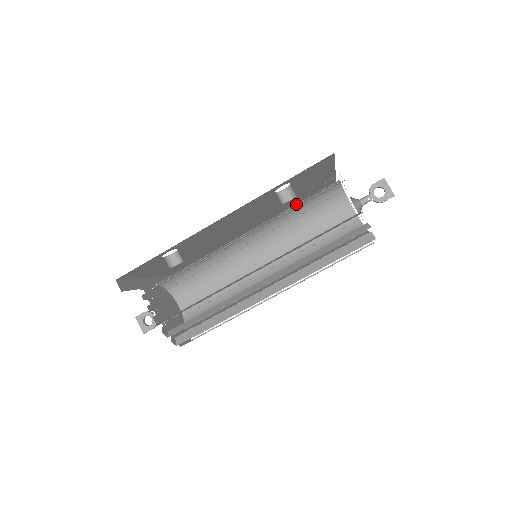
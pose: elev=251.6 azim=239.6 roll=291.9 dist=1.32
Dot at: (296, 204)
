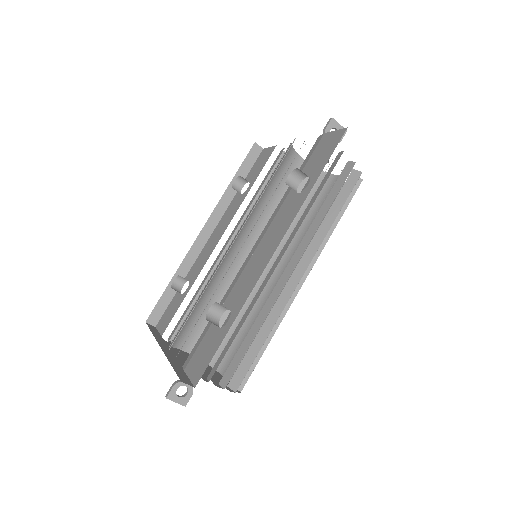
Dot at: (268, 183)
